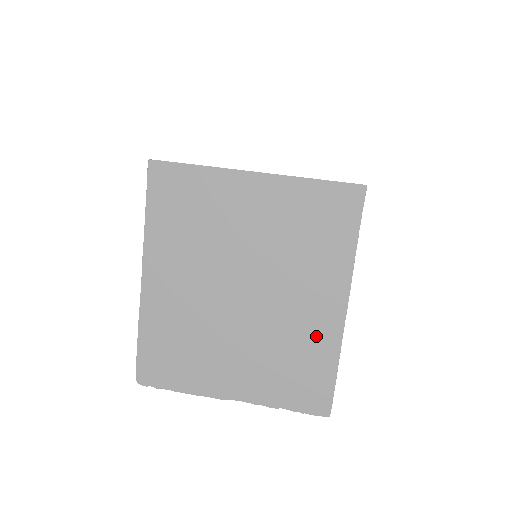
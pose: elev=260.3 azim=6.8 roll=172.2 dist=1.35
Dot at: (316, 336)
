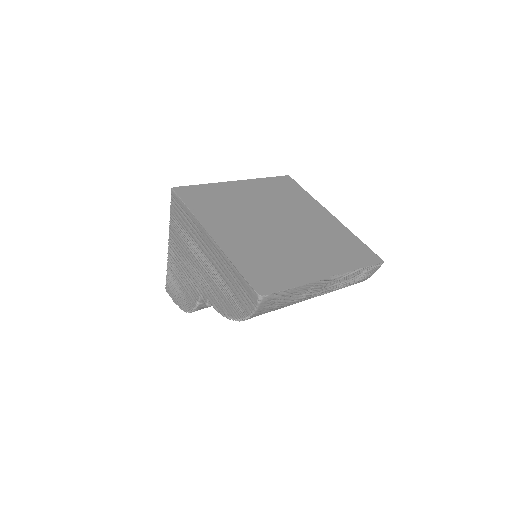
Dot at: (333, 229)
